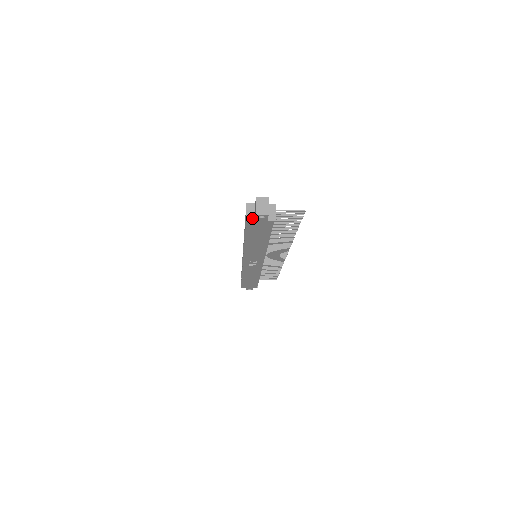
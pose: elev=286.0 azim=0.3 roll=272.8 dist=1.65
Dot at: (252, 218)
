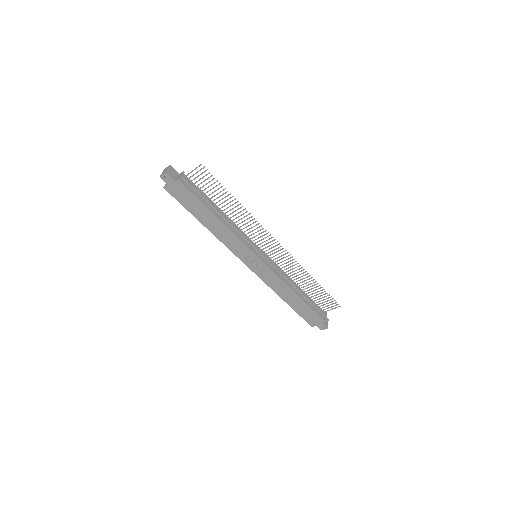
Dot at: (166, 185)
